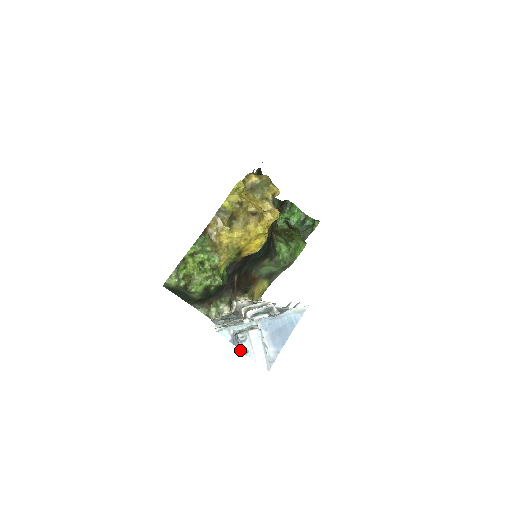
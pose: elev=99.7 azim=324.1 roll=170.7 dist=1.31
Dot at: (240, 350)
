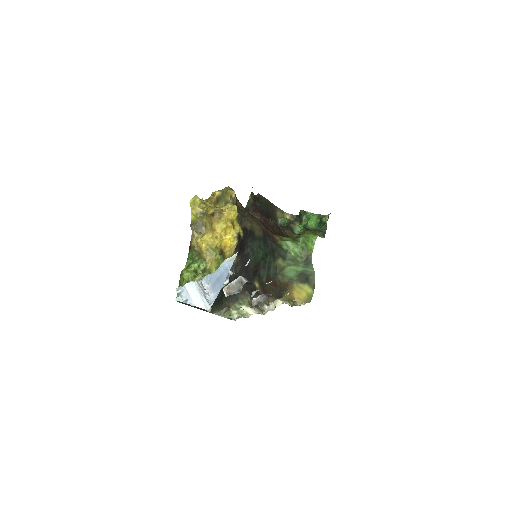
Dot at: occluded
